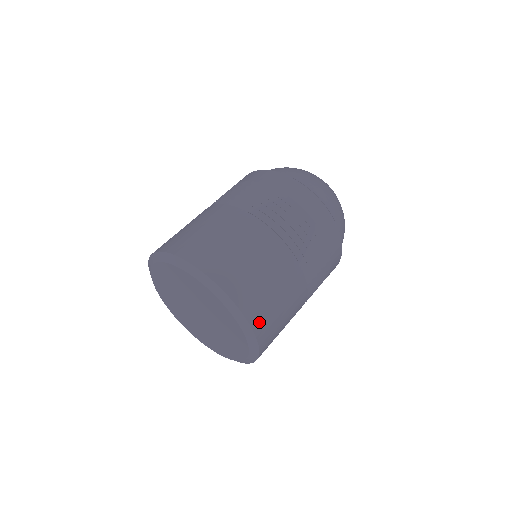
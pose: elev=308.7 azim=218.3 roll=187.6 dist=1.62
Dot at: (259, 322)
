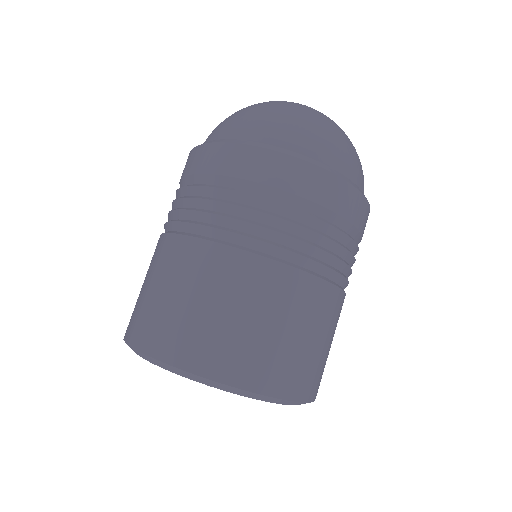
Dot at: occluded
